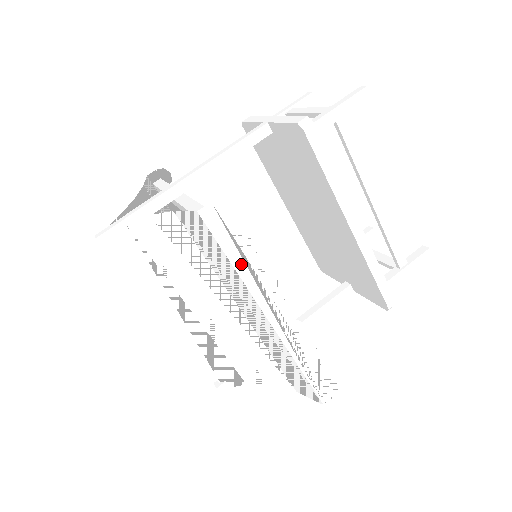
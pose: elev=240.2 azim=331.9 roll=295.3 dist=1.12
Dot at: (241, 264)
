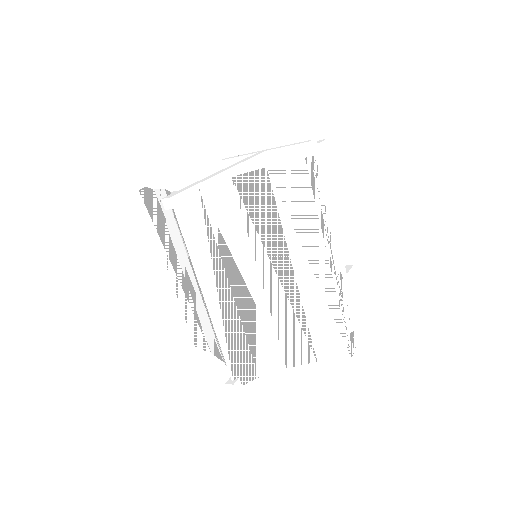
Dot at: (320, 211)
